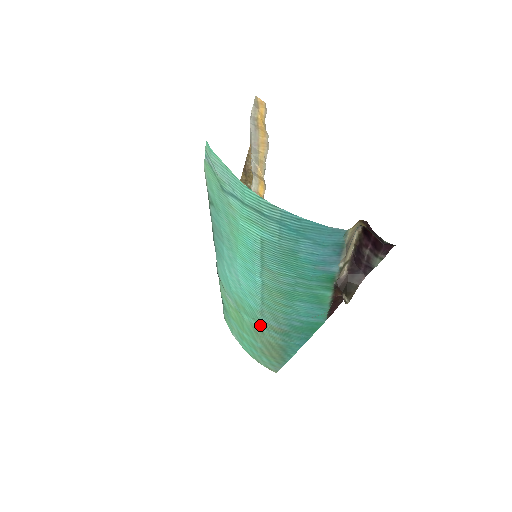
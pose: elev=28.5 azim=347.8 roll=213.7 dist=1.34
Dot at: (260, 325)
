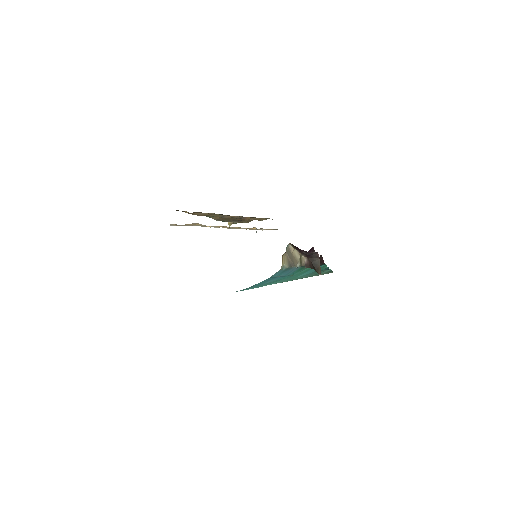
Dot at: occluded
